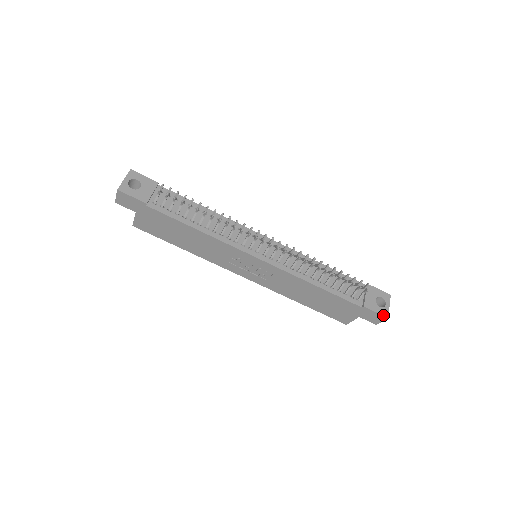
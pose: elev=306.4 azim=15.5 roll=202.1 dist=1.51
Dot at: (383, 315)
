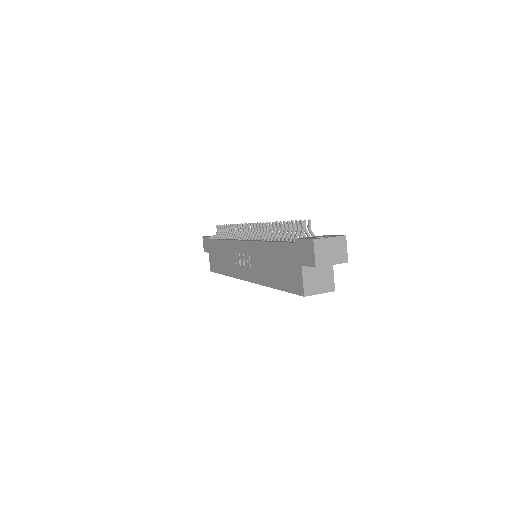
Dot at: (310, 239)
